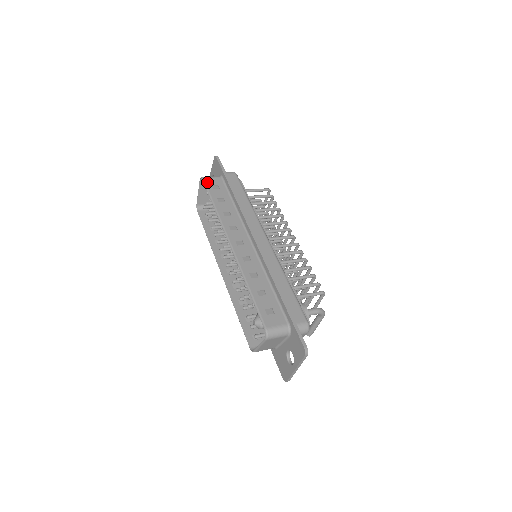
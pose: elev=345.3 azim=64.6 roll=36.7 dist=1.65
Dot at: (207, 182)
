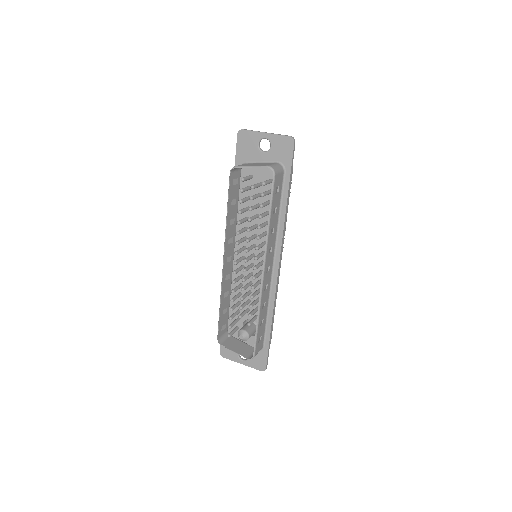
Dot at: (276, 182)
